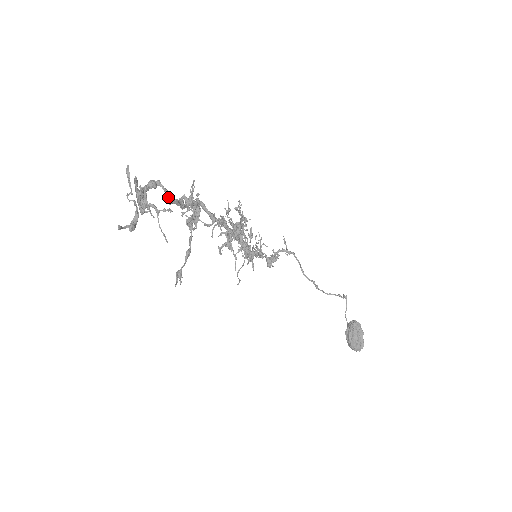
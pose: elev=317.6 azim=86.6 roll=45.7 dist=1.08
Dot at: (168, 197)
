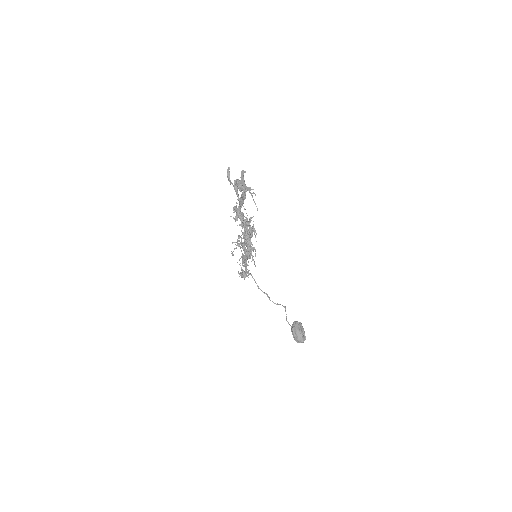
Dot at: occluded
